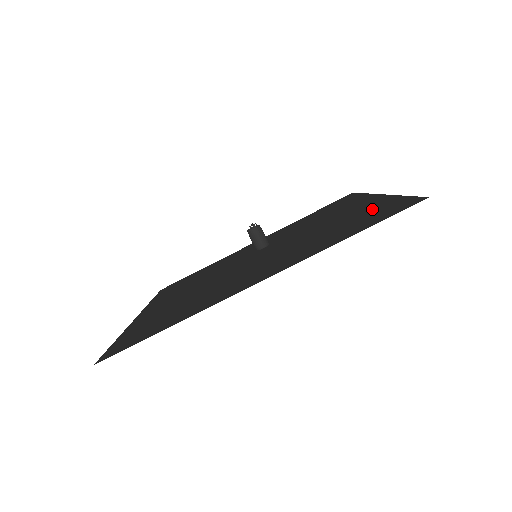
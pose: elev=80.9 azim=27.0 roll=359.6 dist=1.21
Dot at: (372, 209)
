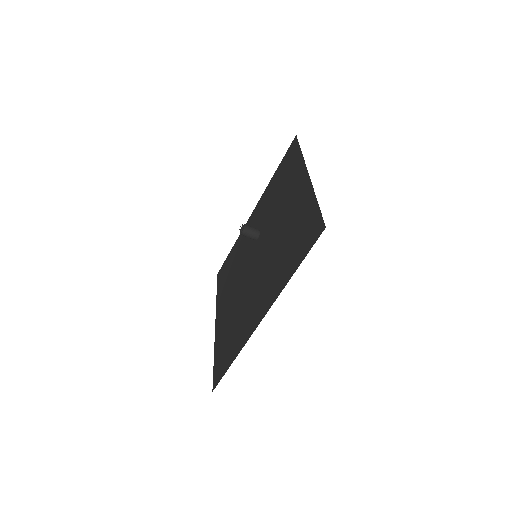
Dot at: (303, 215)
